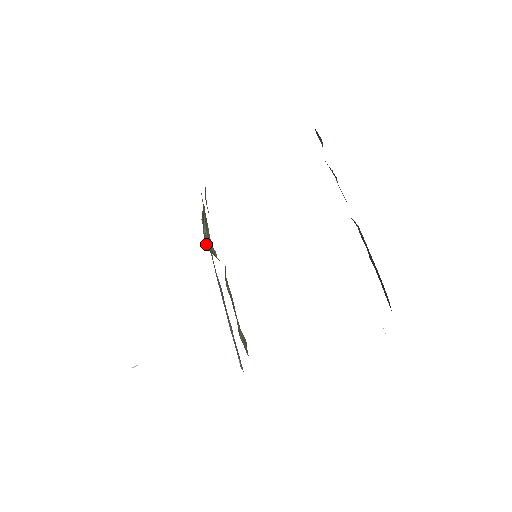
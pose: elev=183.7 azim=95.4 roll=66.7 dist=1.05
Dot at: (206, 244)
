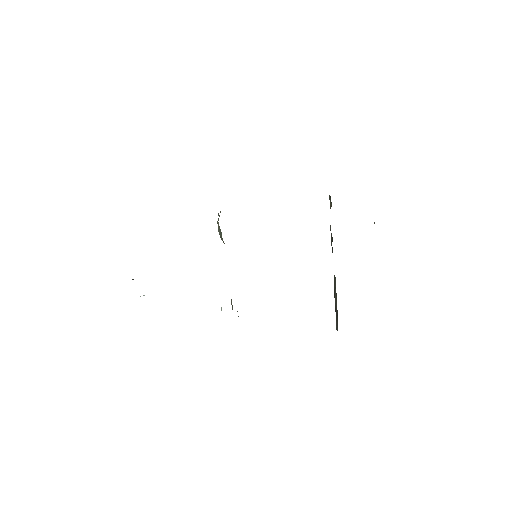
Dot at: (218, 231)
